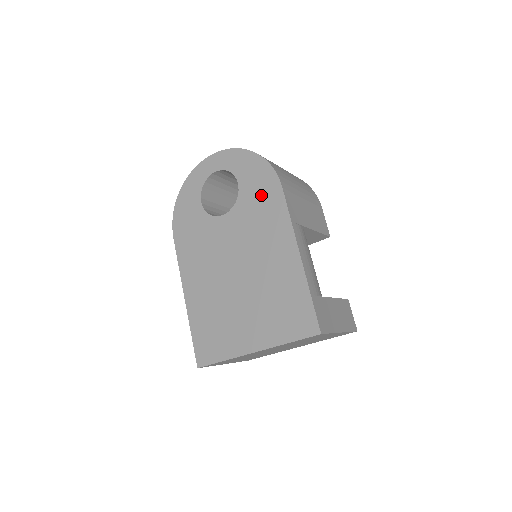
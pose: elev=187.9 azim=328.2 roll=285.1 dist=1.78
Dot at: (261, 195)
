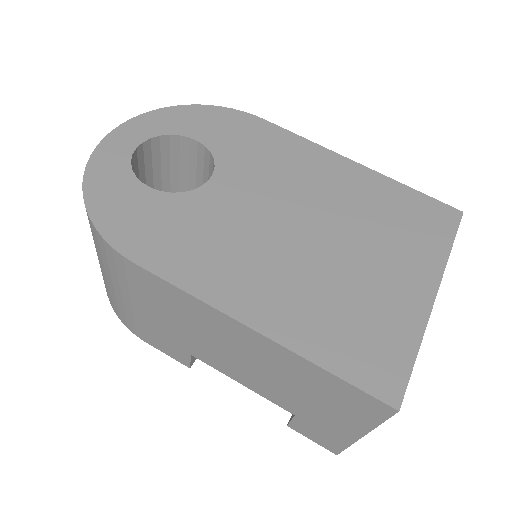
Dot at: (245, 136)
